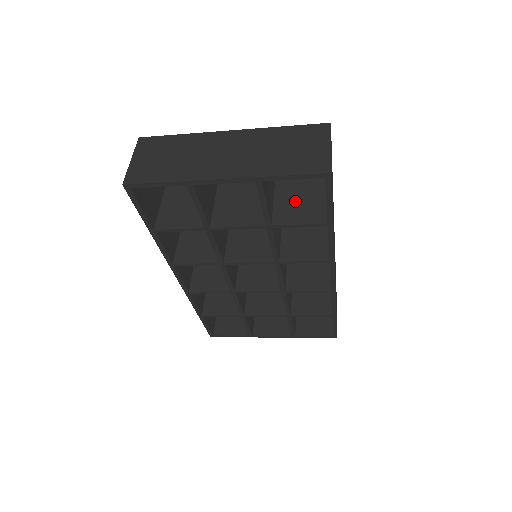
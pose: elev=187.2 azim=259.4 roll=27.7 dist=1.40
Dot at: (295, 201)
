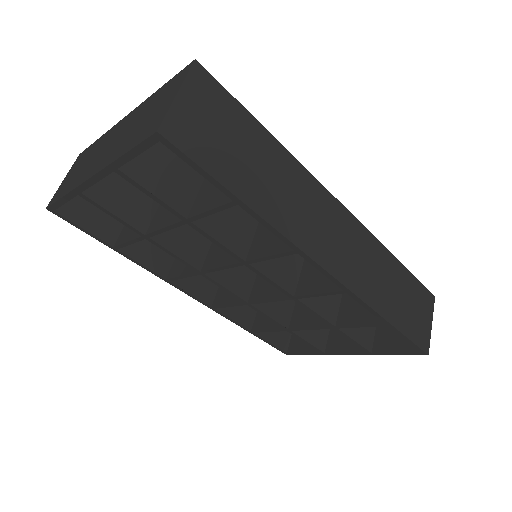
Dot at: occluded
